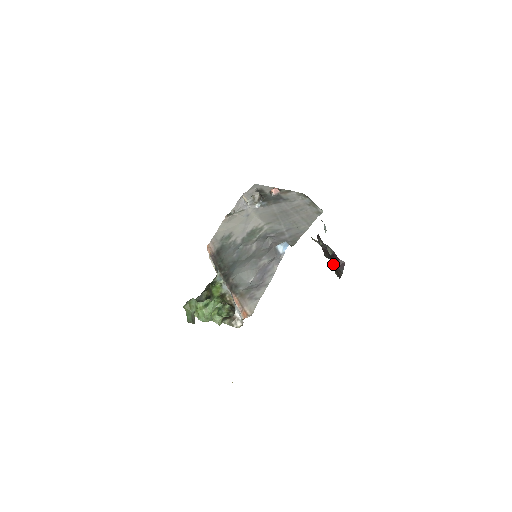
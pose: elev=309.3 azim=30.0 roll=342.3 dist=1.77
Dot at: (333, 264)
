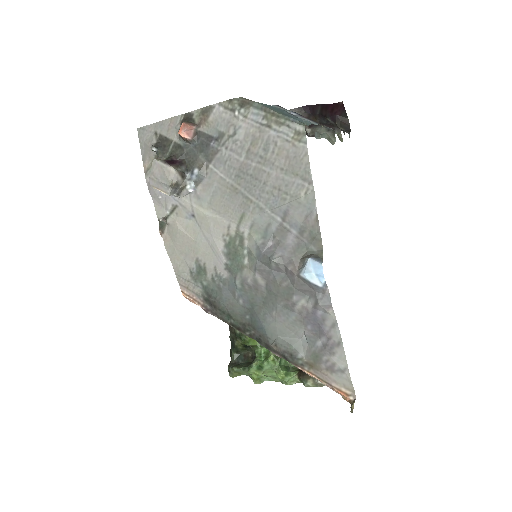
Dot at: (340, 137)
